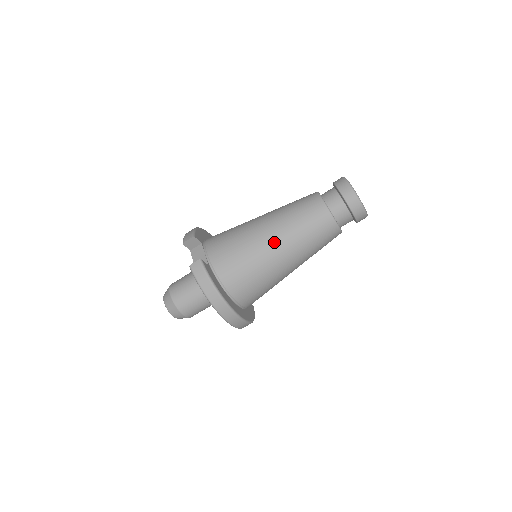
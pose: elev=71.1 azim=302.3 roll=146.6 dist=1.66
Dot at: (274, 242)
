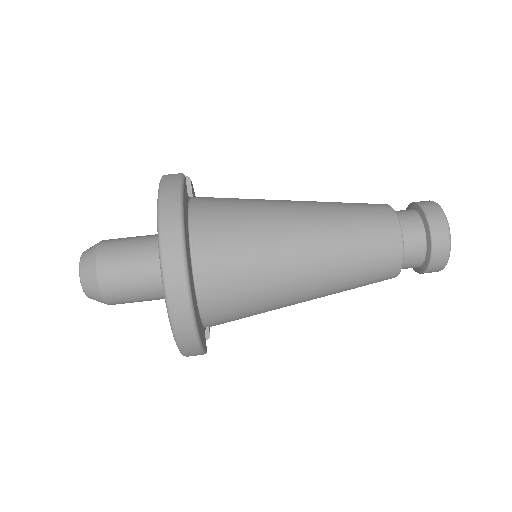
Dot at: (299, 211)
